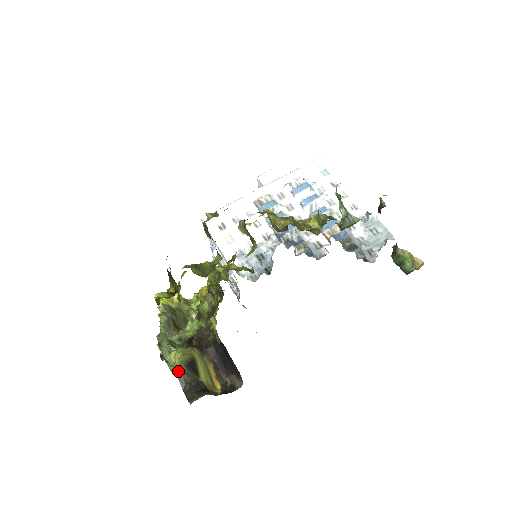
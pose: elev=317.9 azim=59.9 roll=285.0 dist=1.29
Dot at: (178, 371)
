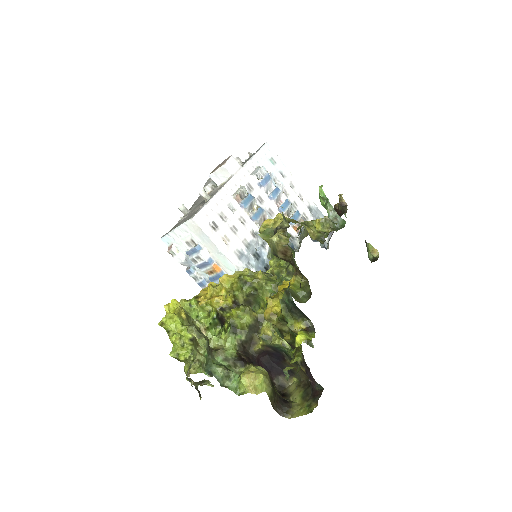
Dot at: (270, 394)
